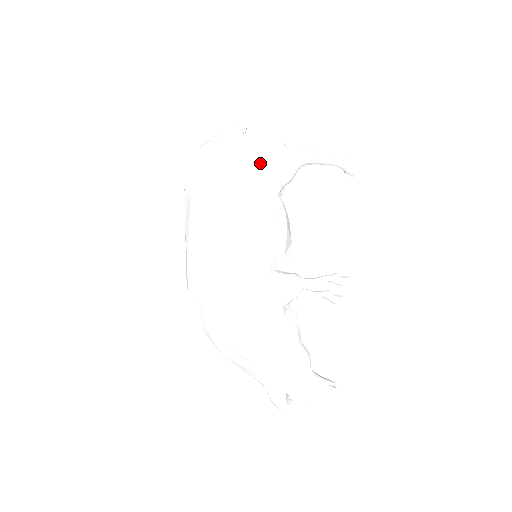
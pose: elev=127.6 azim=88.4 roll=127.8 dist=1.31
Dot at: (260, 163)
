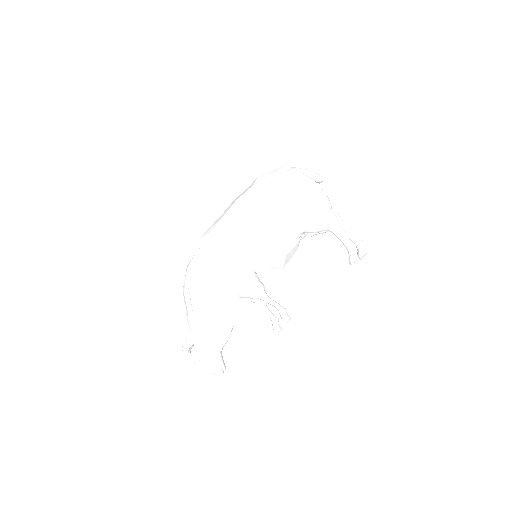
Dot at: (304, 205)
